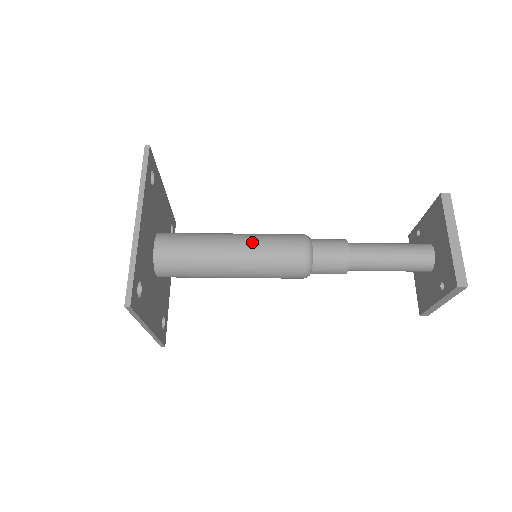
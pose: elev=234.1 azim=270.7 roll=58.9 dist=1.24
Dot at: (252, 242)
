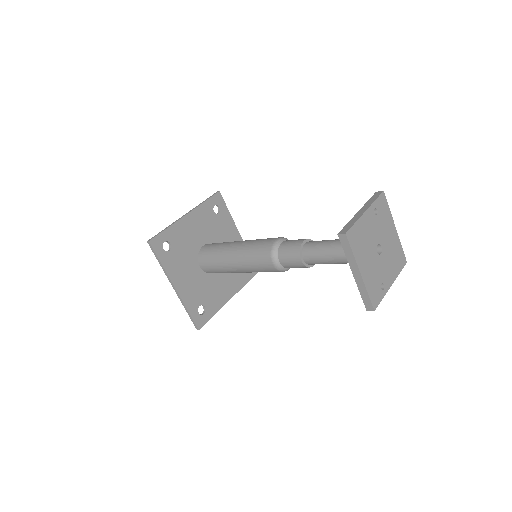
Dot at: (243, 262)
